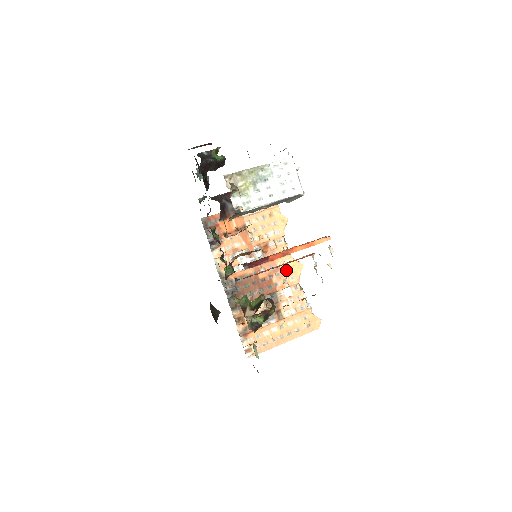
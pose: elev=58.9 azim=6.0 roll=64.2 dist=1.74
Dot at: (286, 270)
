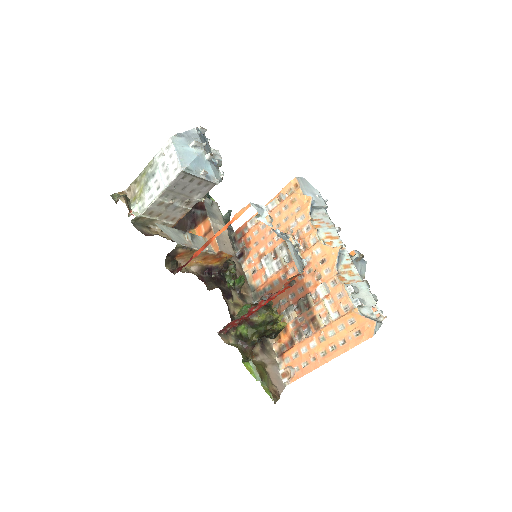
Dot at: (318, 262)
